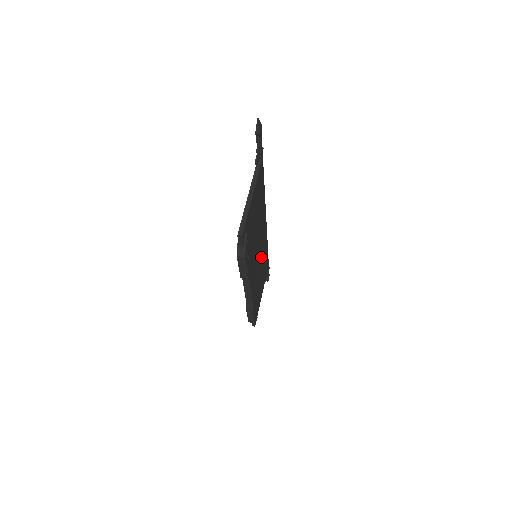
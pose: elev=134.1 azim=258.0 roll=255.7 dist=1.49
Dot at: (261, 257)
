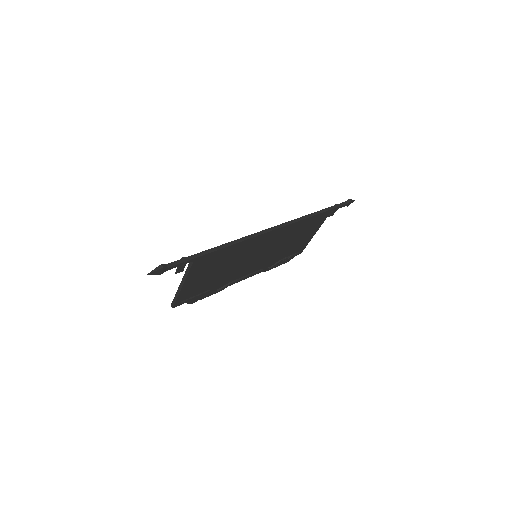
Dot at: (278, 242)
